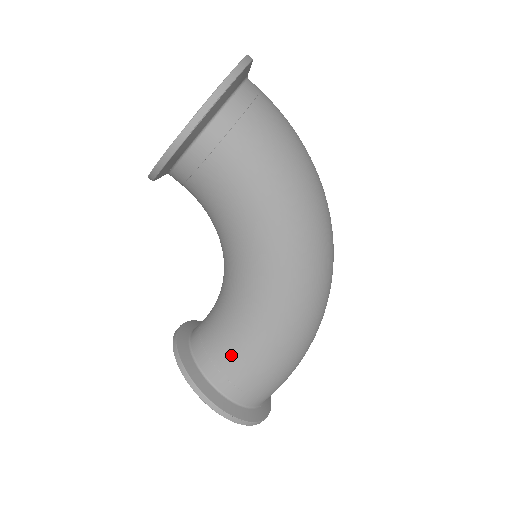
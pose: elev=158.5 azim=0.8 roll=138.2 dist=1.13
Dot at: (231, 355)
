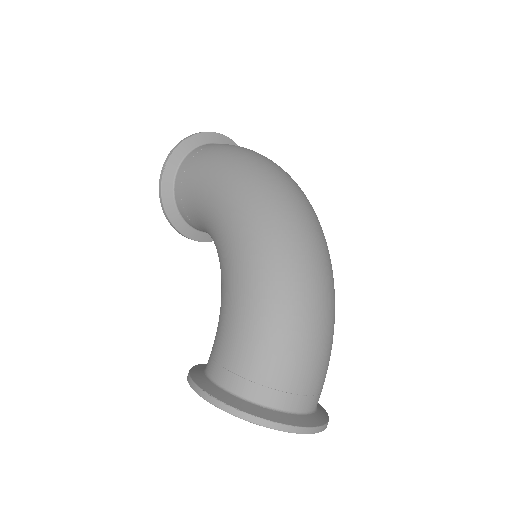
Dot at: (217, 333)
